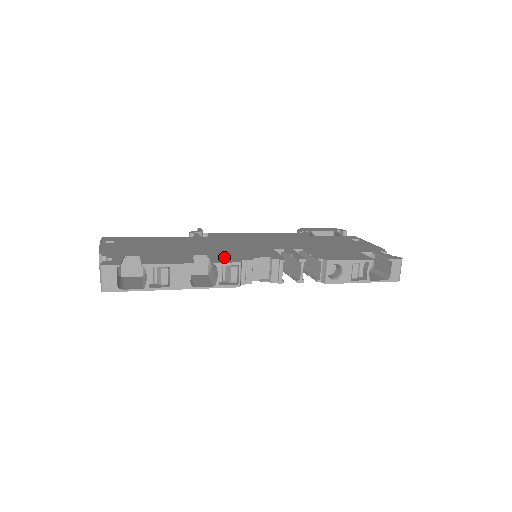
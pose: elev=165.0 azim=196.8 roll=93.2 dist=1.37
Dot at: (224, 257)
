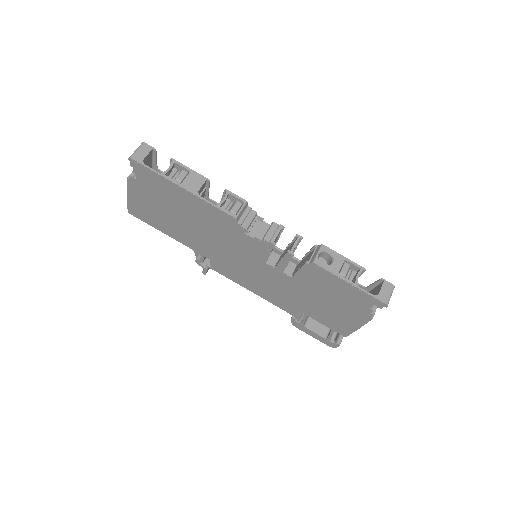
Dot at: occluded
